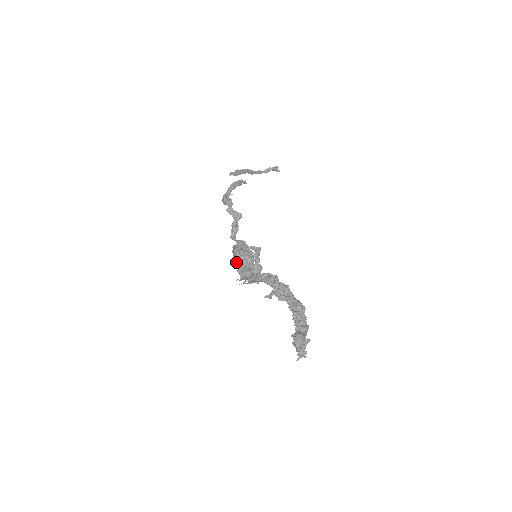
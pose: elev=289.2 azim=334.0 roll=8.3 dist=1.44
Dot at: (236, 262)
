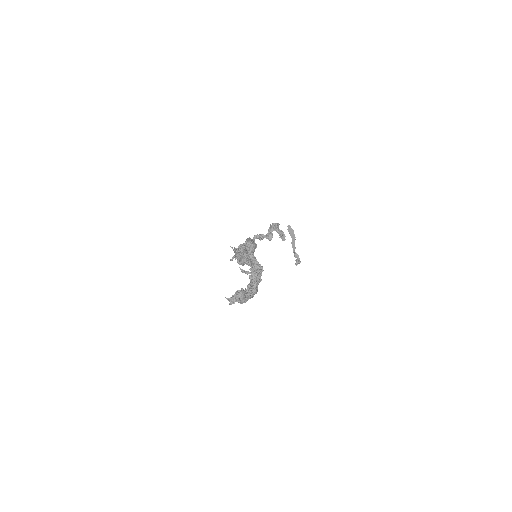
Dot at: occluded
